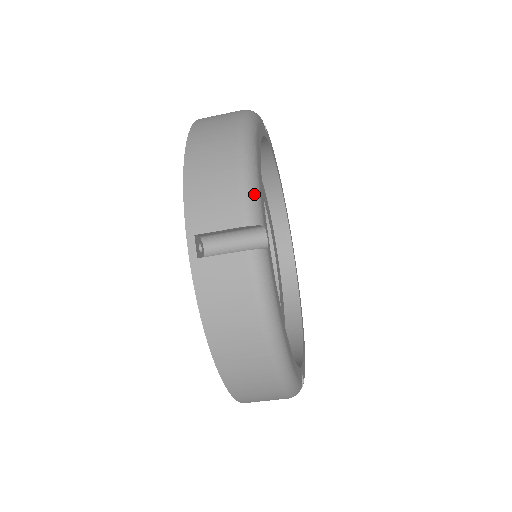
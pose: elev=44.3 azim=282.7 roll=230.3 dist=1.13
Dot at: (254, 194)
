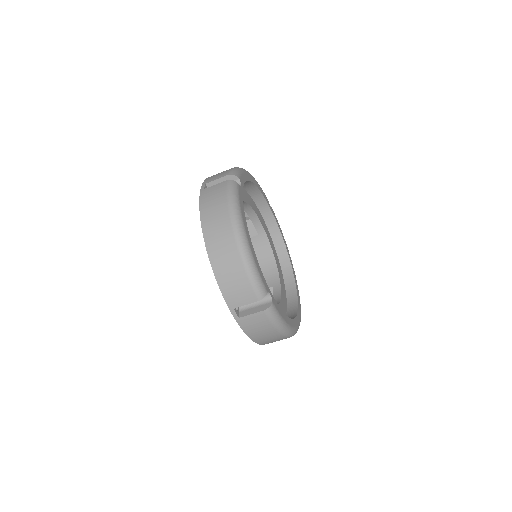
Dot at: (237, 171)
